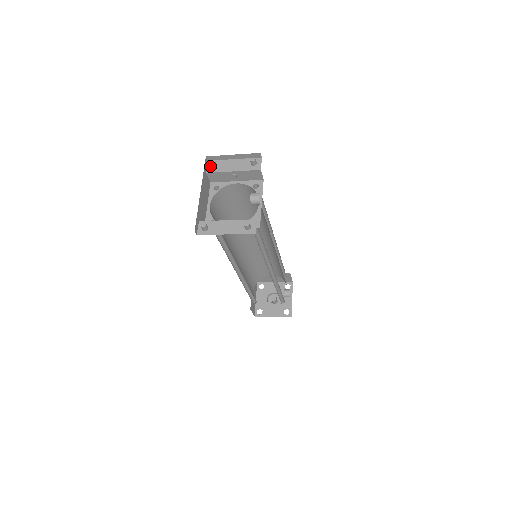
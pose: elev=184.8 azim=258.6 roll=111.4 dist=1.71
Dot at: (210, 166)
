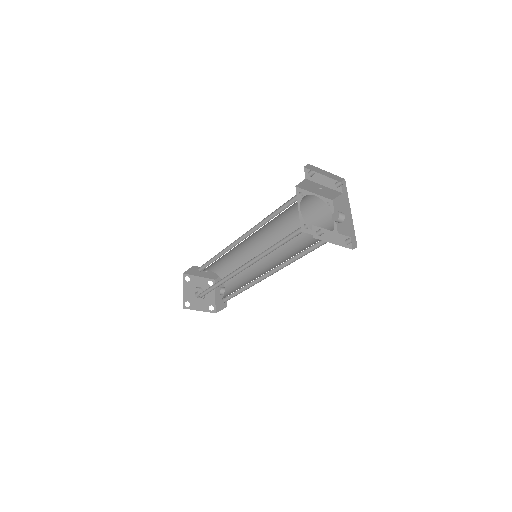
Dot at: (307, 173)
